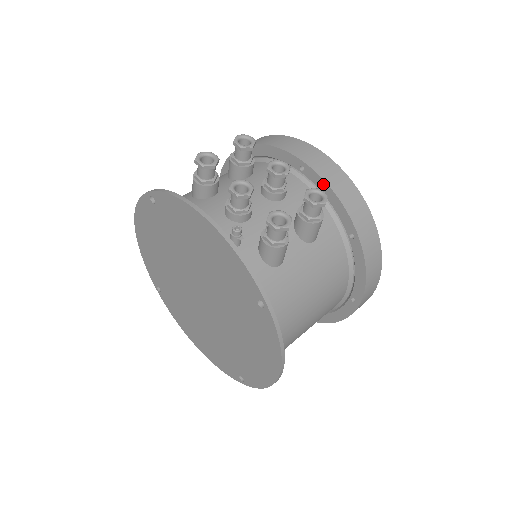
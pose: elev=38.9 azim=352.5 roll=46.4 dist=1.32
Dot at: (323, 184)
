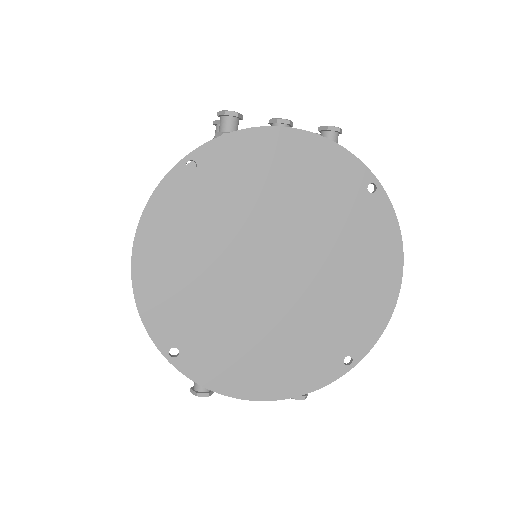
Dot at: occluded
